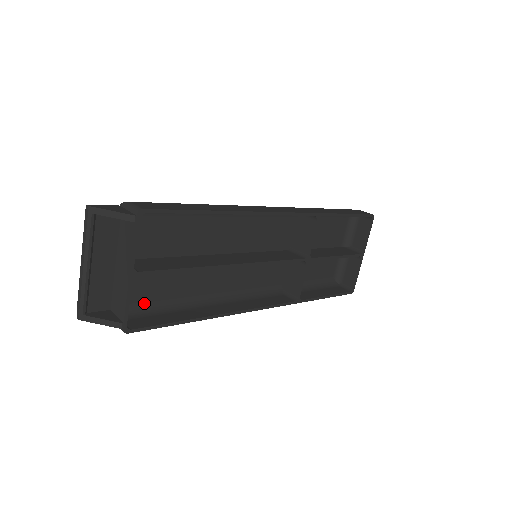
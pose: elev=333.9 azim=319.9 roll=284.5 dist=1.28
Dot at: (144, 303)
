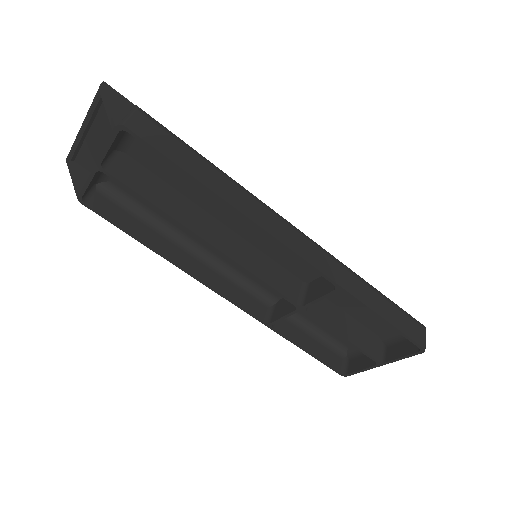
Dot at: (128, 195)
